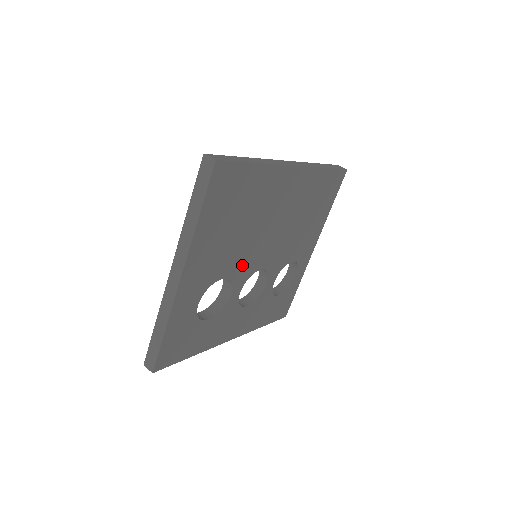
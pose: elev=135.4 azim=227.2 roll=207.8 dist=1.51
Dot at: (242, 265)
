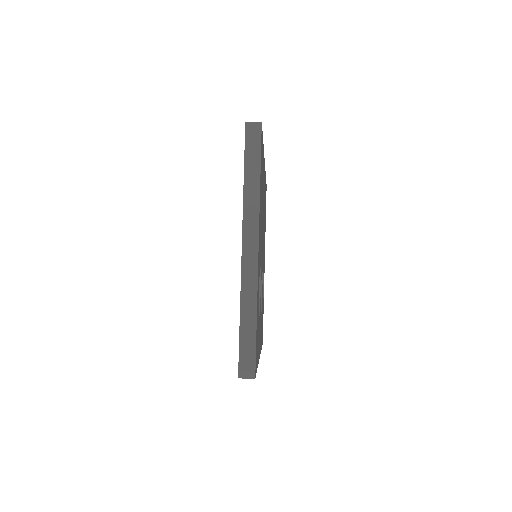
Dot at: (261, 257)
